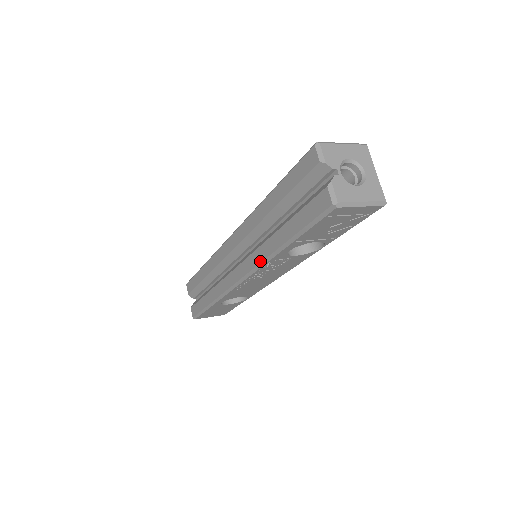
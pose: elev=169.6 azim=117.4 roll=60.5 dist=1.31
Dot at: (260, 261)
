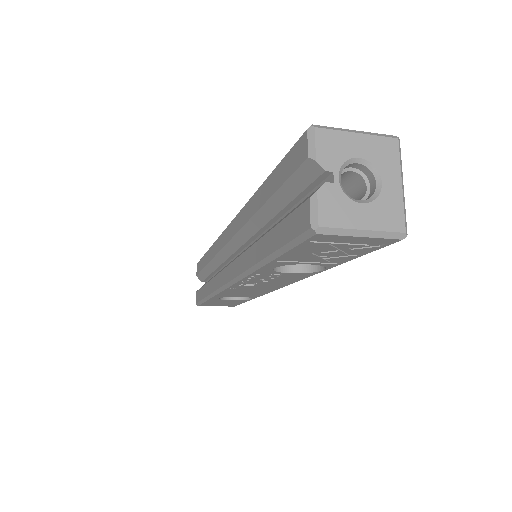
Dot at: (243, 270)
